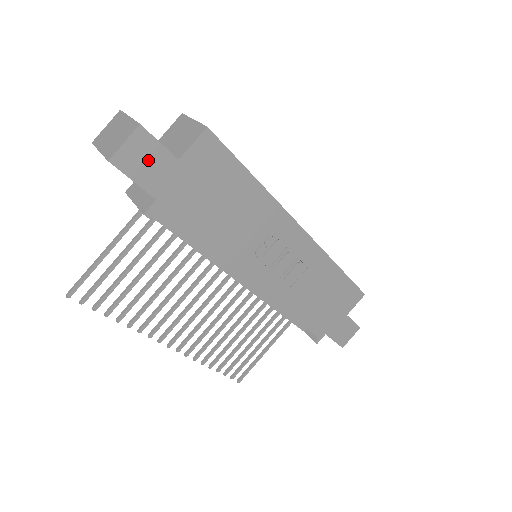
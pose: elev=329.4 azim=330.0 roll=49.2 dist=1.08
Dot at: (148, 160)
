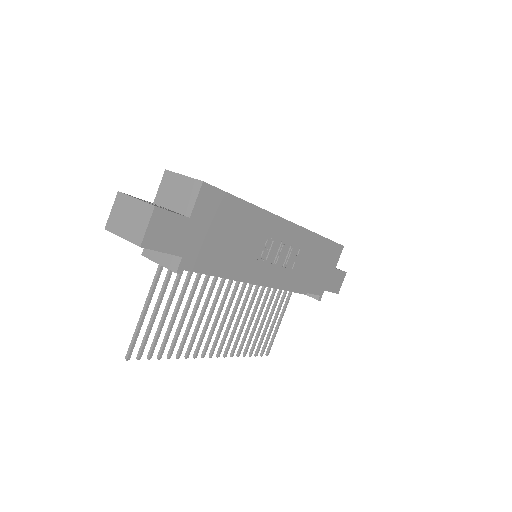
Dot at: (168, 230)
